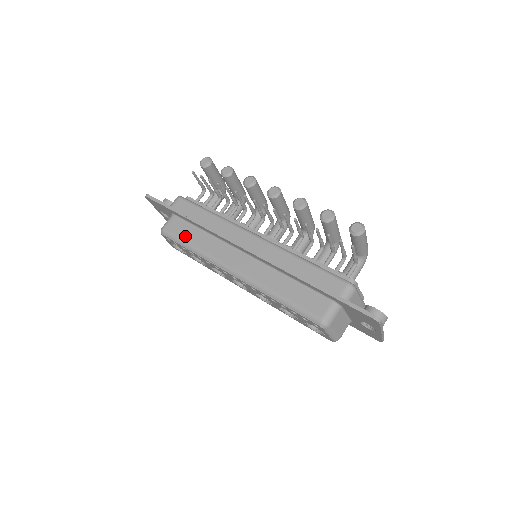
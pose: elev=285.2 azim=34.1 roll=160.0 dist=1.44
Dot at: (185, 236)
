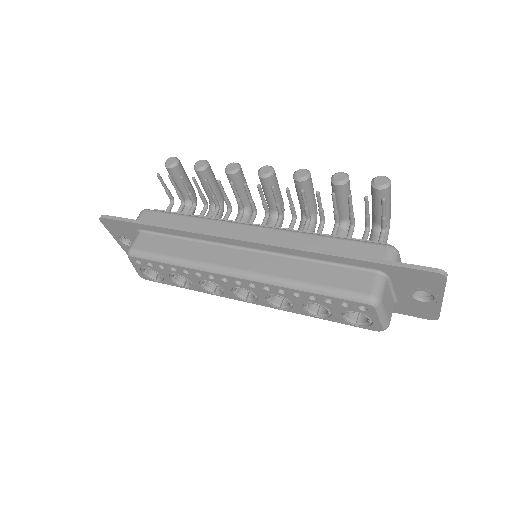
Dot at: (162, 249)
